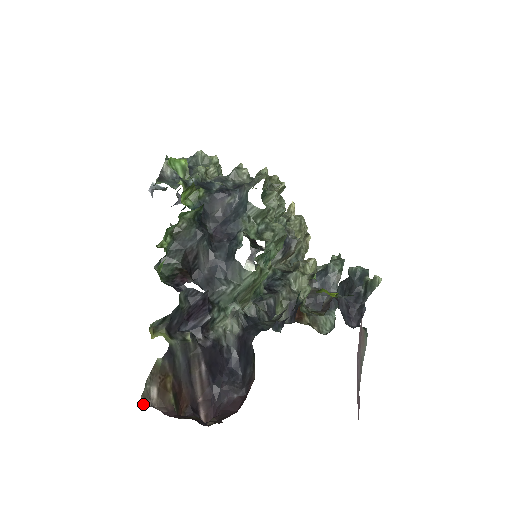
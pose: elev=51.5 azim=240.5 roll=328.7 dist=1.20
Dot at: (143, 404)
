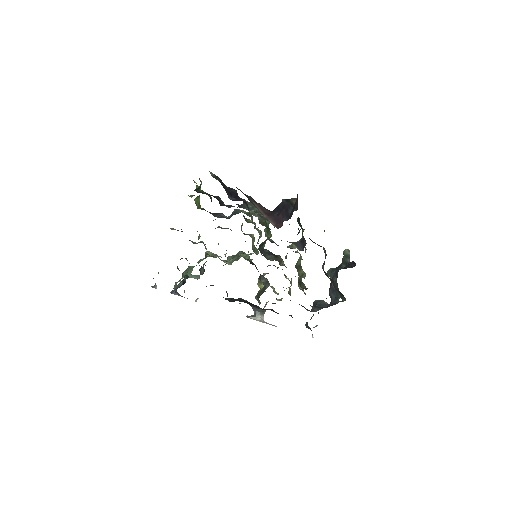
Dot at: occluded
